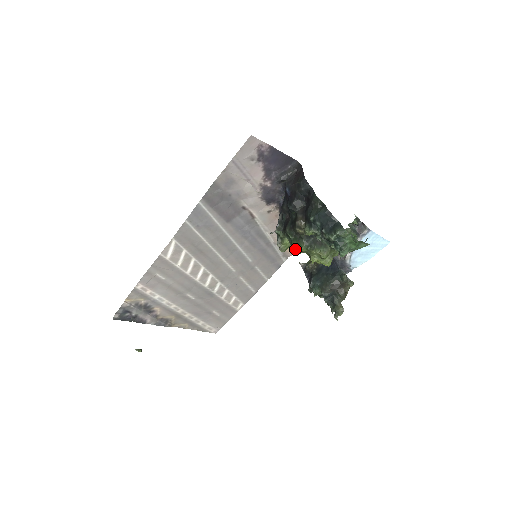
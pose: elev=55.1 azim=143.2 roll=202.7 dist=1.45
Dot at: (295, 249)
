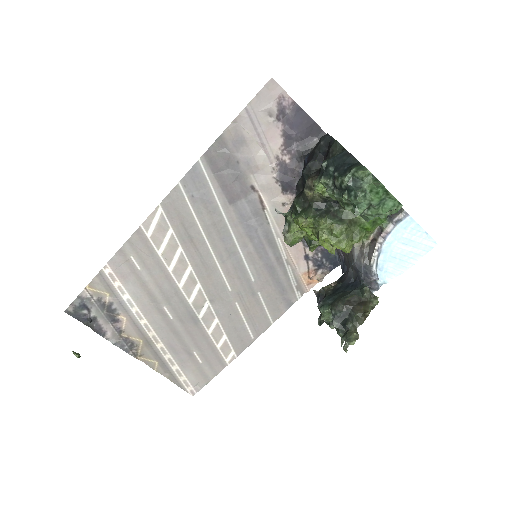
Dot at: (299, 216)
